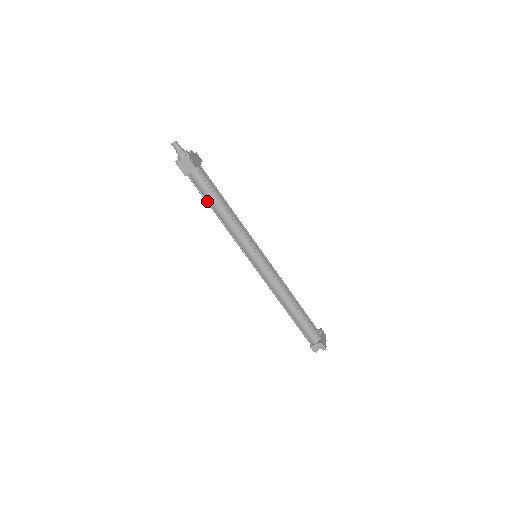
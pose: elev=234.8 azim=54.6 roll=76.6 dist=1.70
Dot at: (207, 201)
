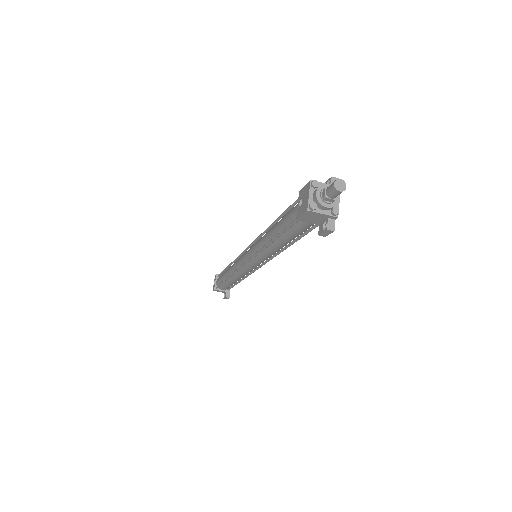
Dot at: (281, 235)
